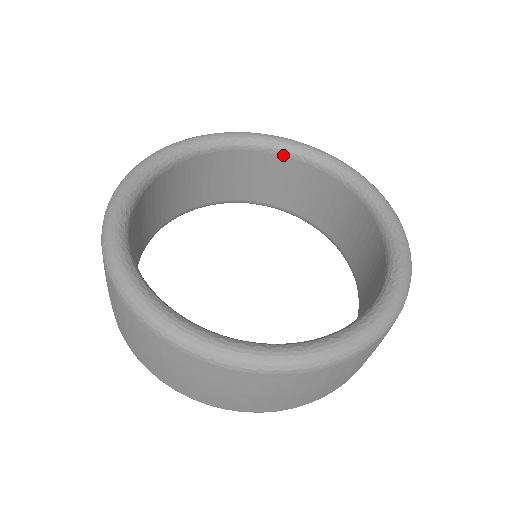
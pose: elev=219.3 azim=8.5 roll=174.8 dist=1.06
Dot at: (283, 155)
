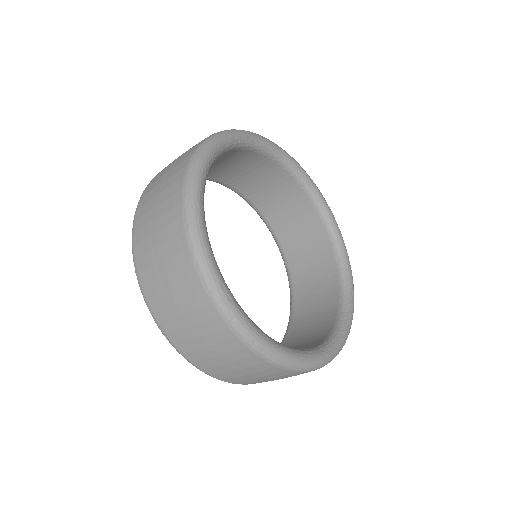
Dot at: (236, 150)
